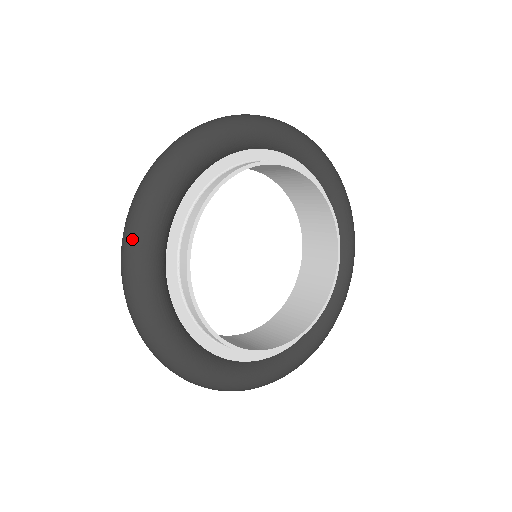
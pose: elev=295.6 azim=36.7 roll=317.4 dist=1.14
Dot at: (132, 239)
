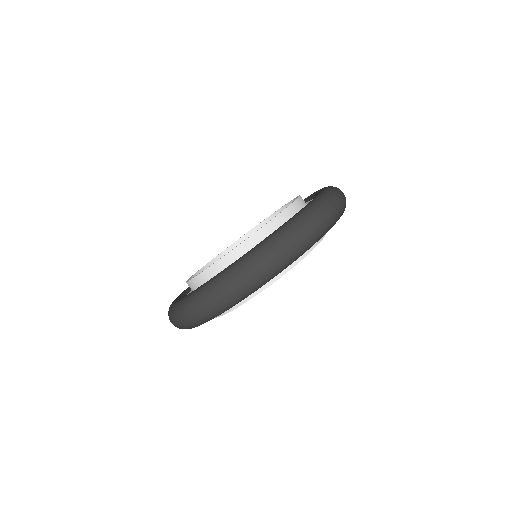
Dot at: (199, 321)
